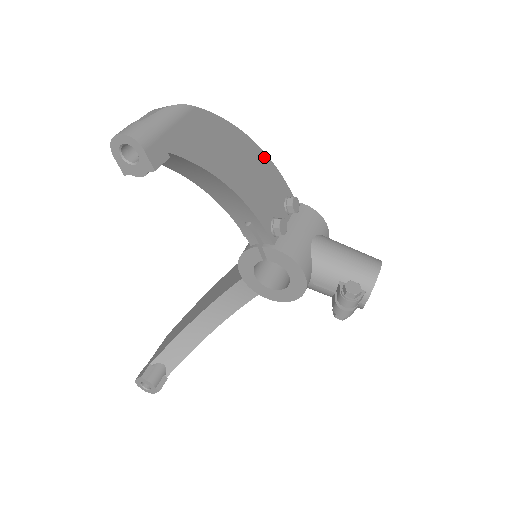
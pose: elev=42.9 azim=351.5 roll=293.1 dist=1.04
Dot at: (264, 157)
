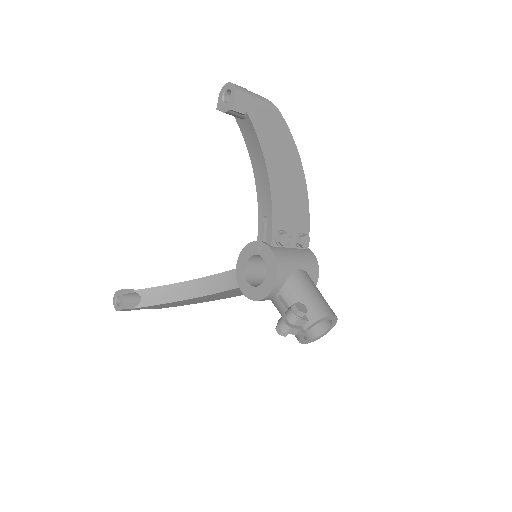
Dot at: (305, 191)
